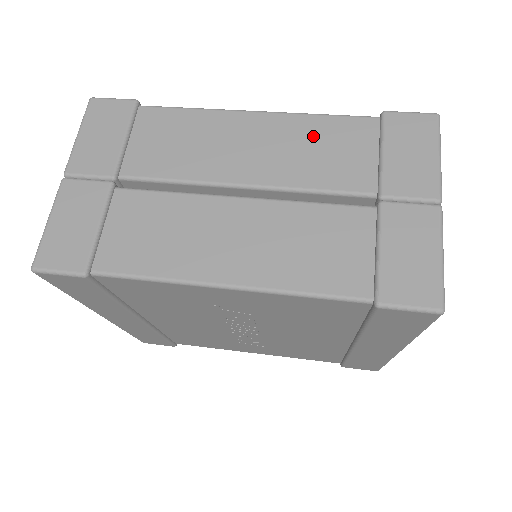
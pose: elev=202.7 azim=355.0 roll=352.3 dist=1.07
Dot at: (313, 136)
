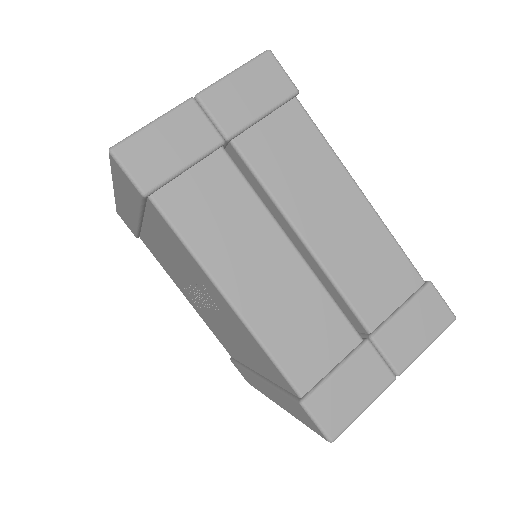
Dot at: (377, 251)
